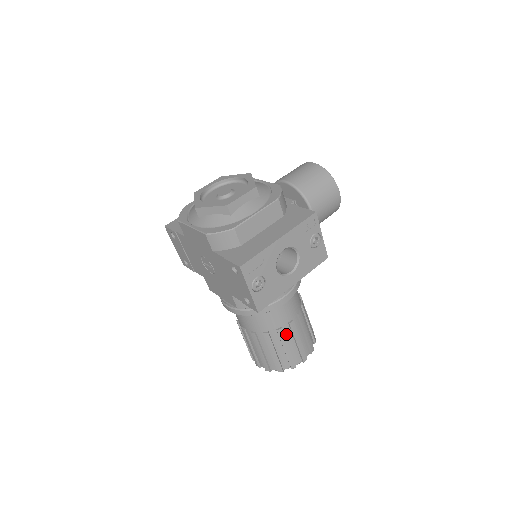
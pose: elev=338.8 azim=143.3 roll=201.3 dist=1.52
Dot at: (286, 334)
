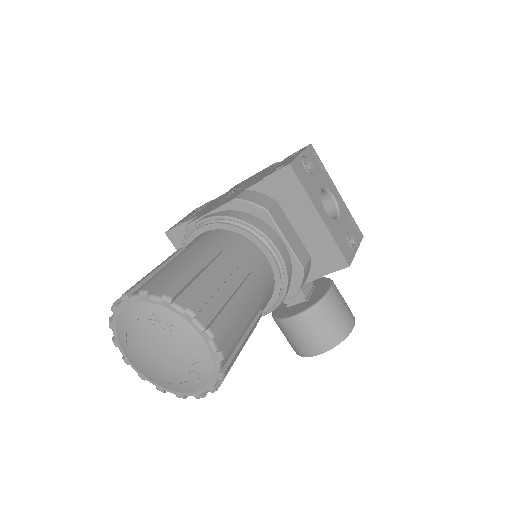
Dot at: (234, 276)
